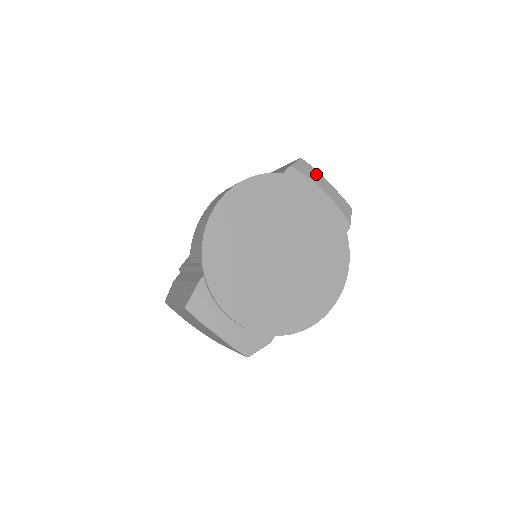
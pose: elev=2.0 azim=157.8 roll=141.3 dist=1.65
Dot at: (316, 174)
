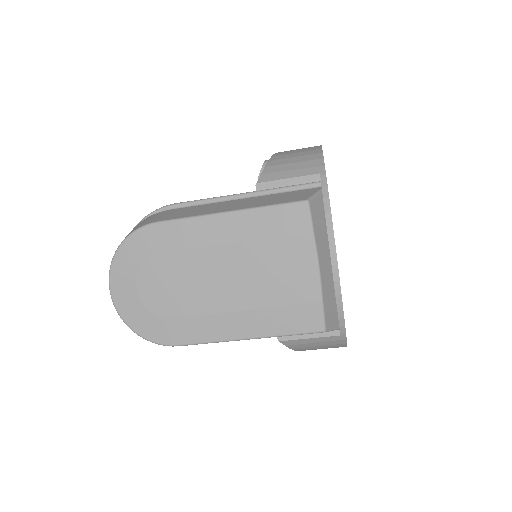
Dot at: occluded
